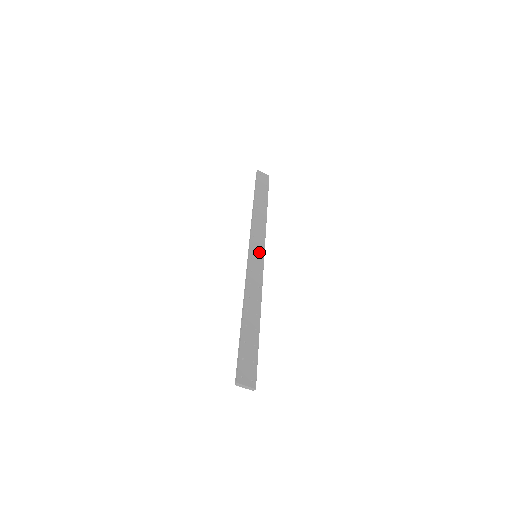
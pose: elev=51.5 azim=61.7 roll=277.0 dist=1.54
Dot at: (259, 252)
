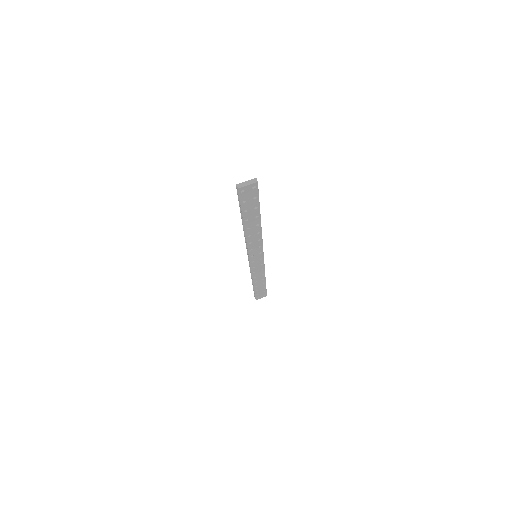
Dot at: occluded
